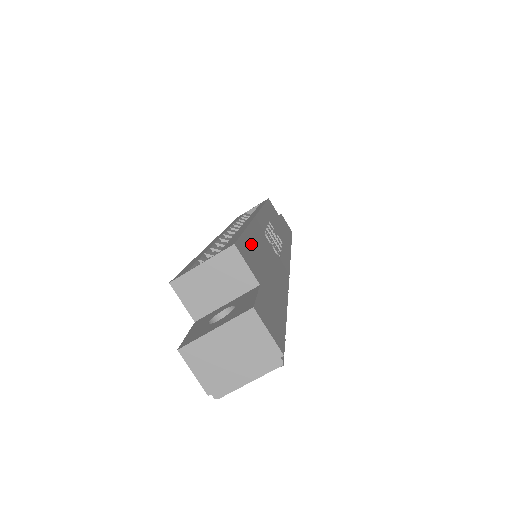
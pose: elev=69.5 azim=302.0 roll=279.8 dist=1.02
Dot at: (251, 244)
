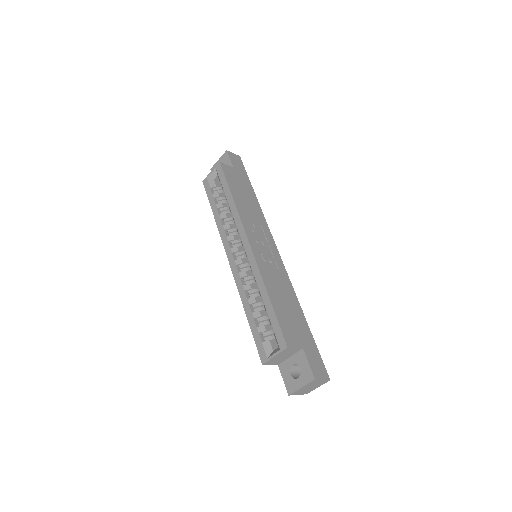
Dot at: (281, 315)
